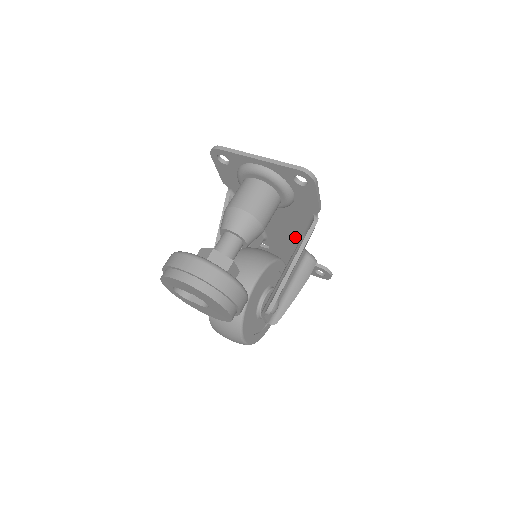
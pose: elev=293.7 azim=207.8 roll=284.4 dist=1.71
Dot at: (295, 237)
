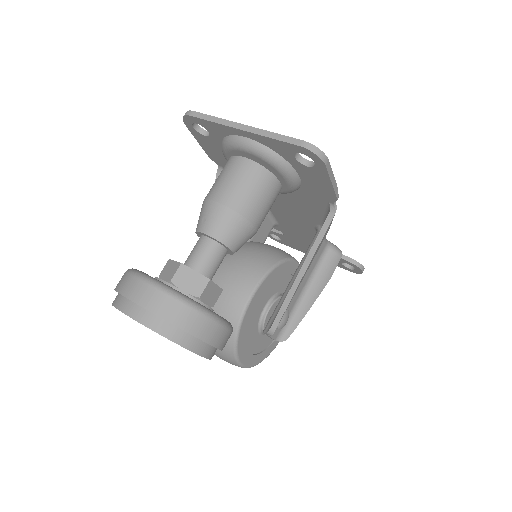
Dot at: (311, 226)
